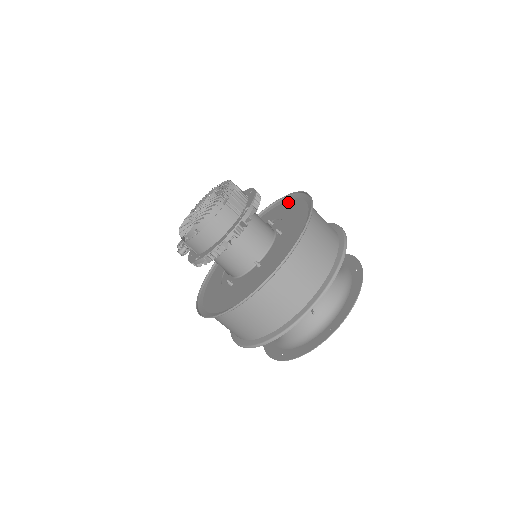
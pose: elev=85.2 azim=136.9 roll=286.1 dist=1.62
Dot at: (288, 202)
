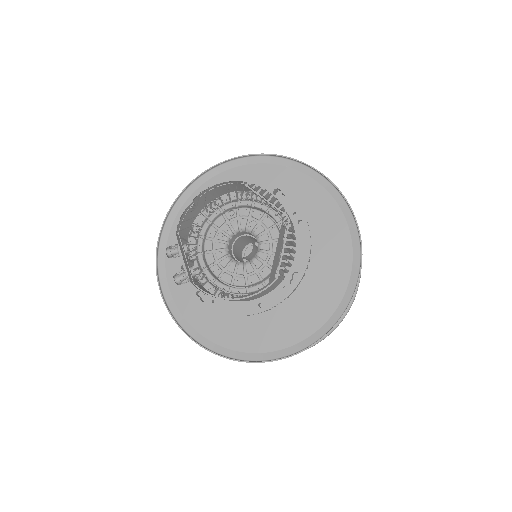
Dot at: (319, 190)
